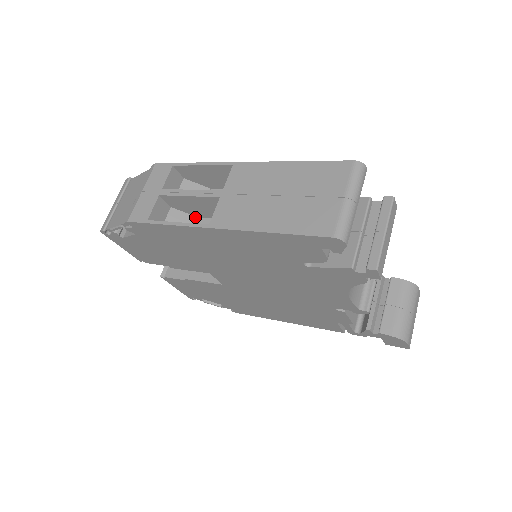
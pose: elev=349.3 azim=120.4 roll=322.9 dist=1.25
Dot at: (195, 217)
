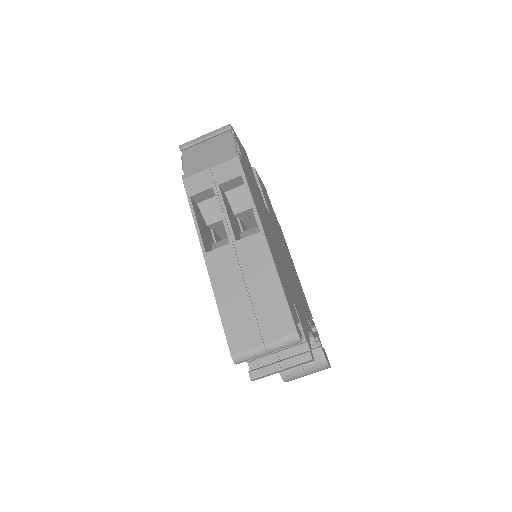
Dot at: occluded
